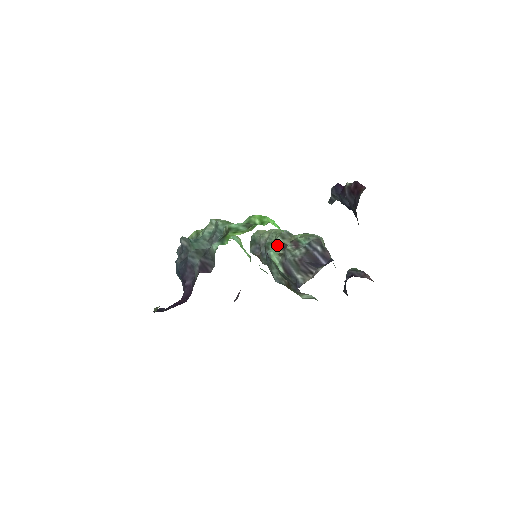
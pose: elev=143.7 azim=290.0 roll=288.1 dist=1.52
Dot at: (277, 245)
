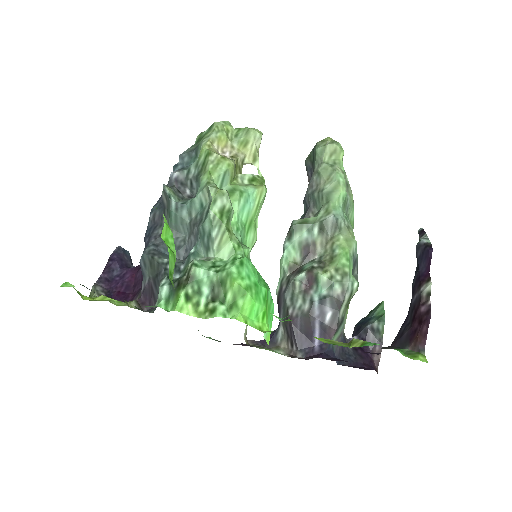
Dot at: (303, 240)
